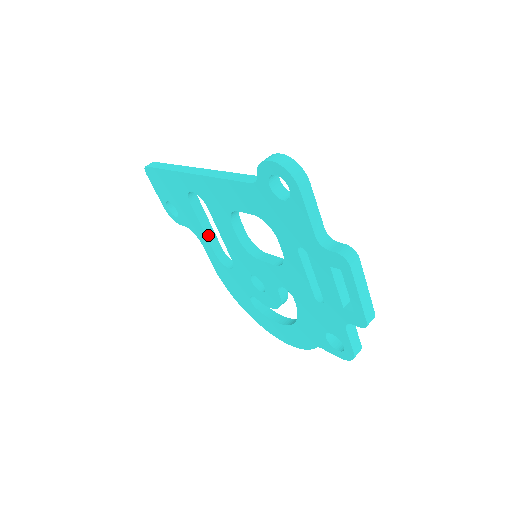
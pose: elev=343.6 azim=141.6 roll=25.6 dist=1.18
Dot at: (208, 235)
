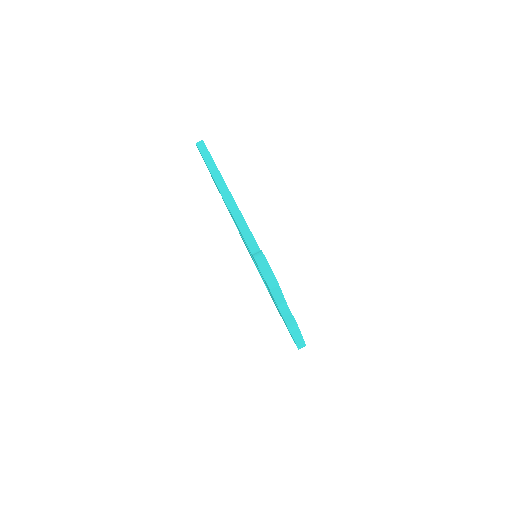
Dot at: occluded
